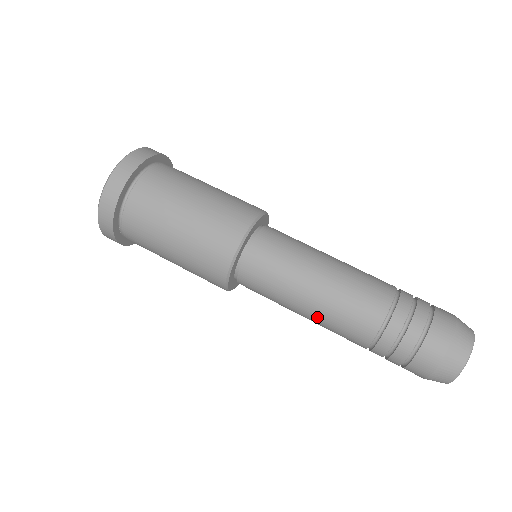
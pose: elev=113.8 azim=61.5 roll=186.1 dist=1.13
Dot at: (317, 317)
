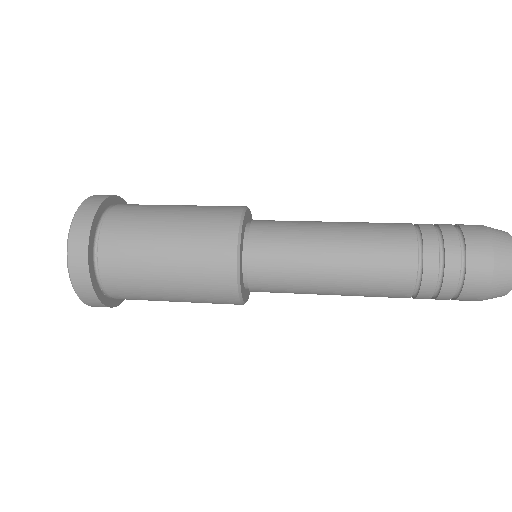
Dot at: (348, 288)
